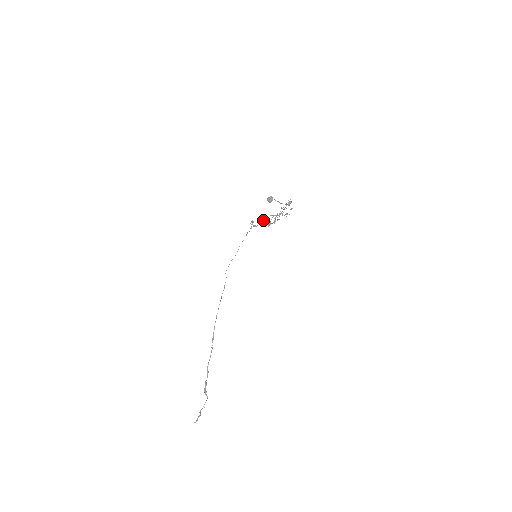
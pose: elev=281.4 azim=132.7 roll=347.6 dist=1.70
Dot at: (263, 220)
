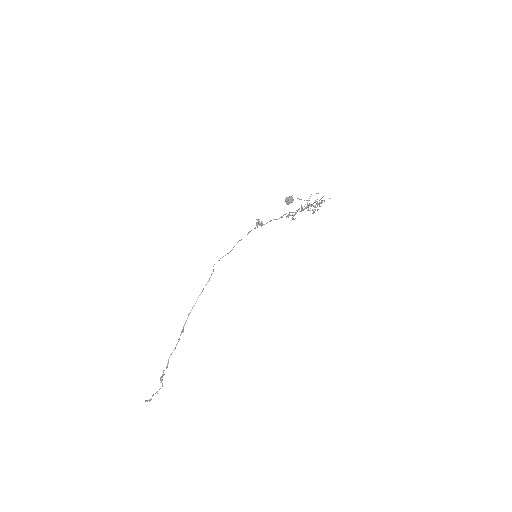
Dot at: (275, 219)
